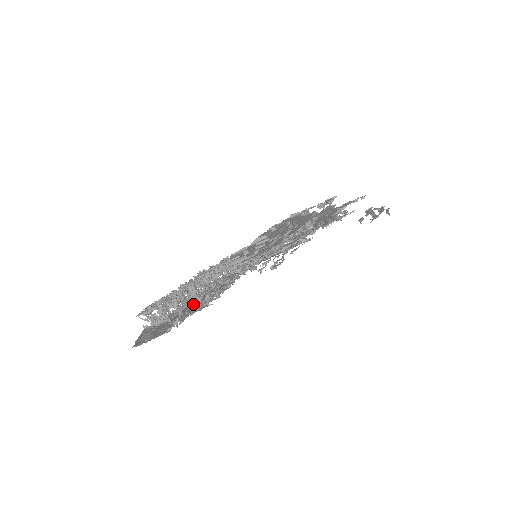
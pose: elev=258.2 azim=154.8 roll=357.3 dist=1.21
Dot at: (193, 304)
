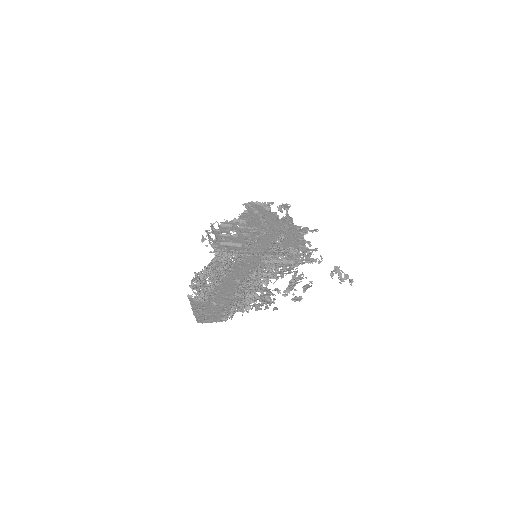
Dot at: (247, 309)
